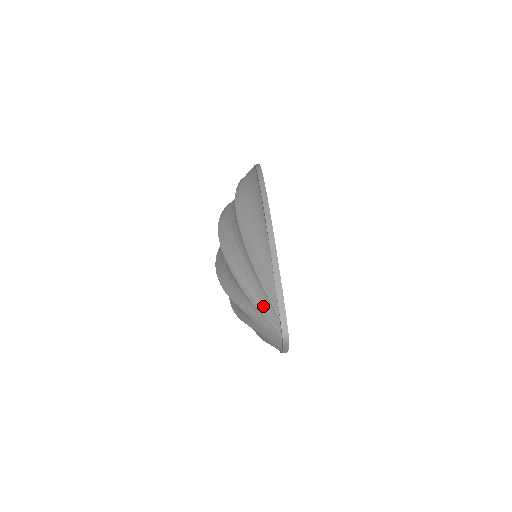
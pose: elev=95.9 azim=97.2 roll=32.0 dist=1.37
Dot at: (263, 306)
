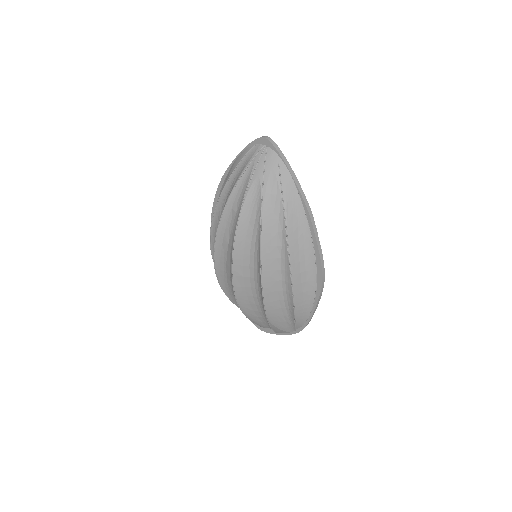
Dot at: (248, 161)
